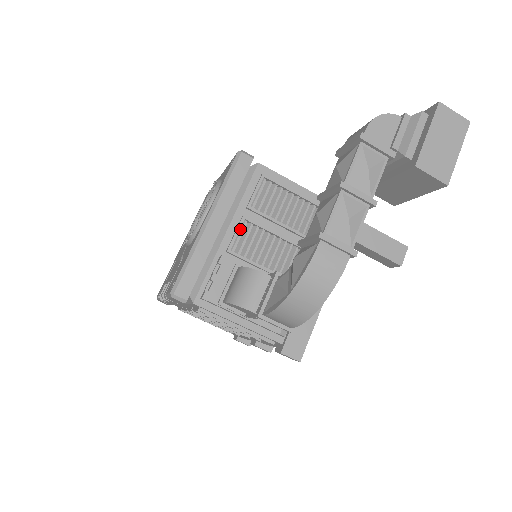
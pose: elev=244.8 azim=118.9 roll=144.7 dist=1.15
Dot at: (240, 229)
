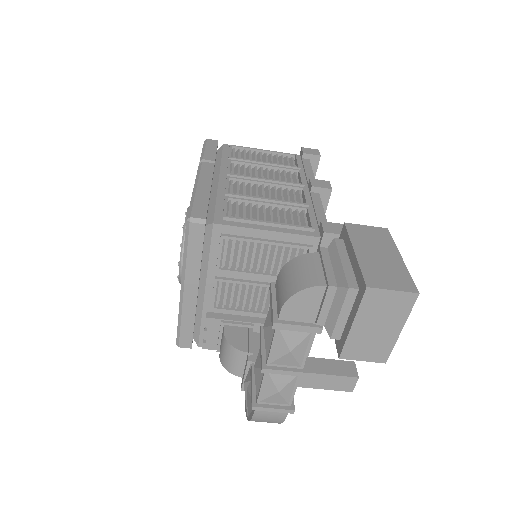
Dot at: (217, 287)
